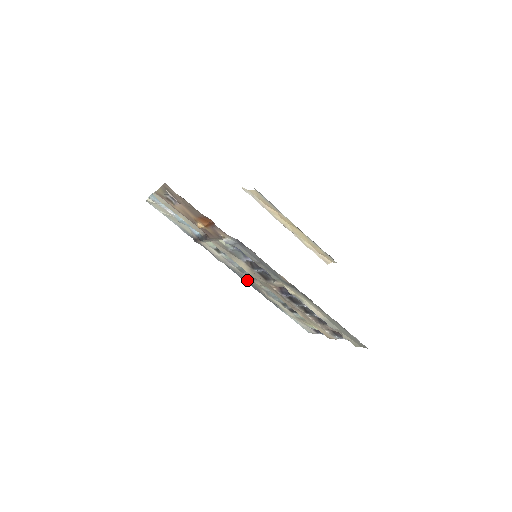
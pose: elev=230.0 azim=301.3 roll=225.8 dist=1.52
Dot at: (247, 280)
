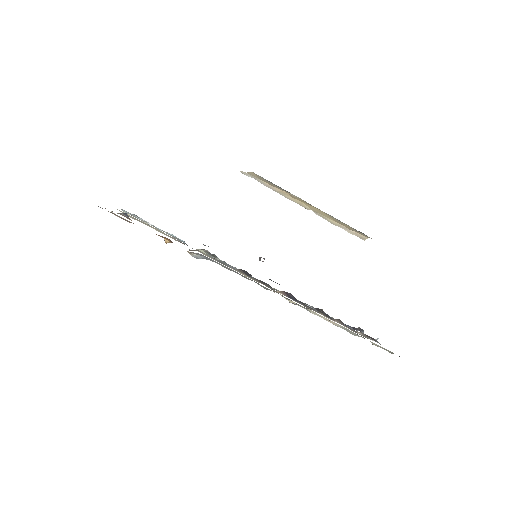
Dot at: occluded
